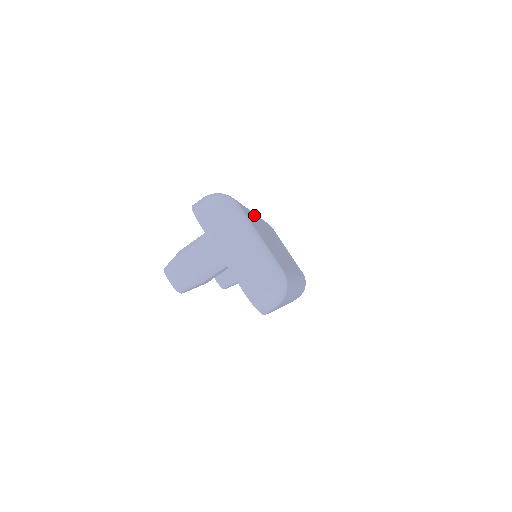
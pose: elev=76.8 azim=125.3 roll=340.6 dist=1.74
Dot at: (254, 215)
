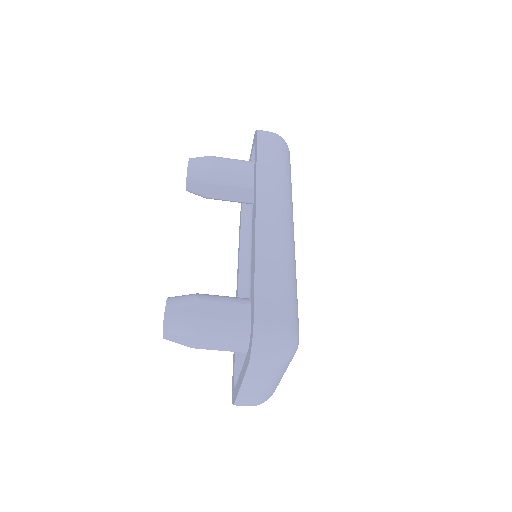
Dot at: occluded
